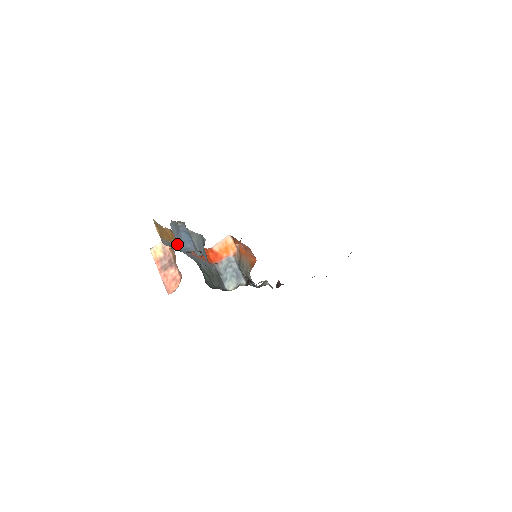
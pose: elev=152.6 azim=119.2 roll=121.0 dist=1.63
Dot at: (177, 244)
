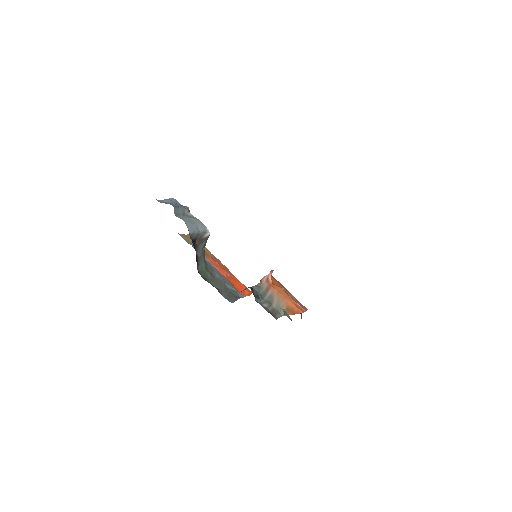
Dot at: (160, 200)
